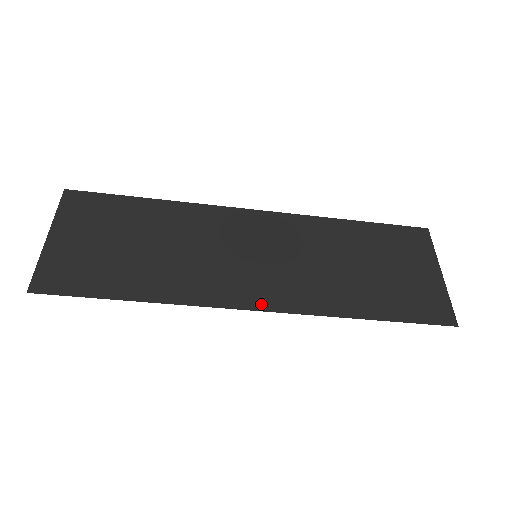
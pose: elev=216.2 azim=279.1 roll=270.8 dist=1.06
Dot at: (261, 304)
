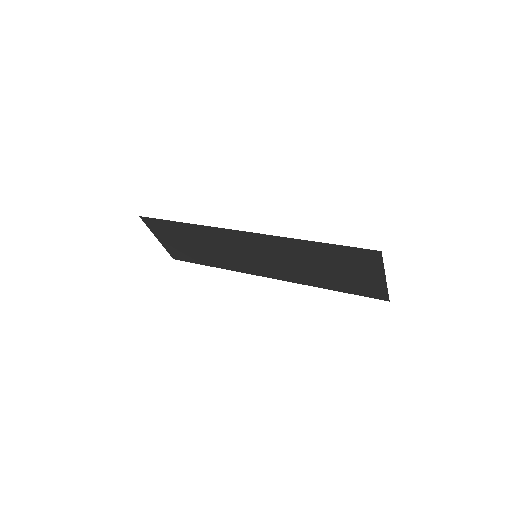
Dot at: (269, 276)
